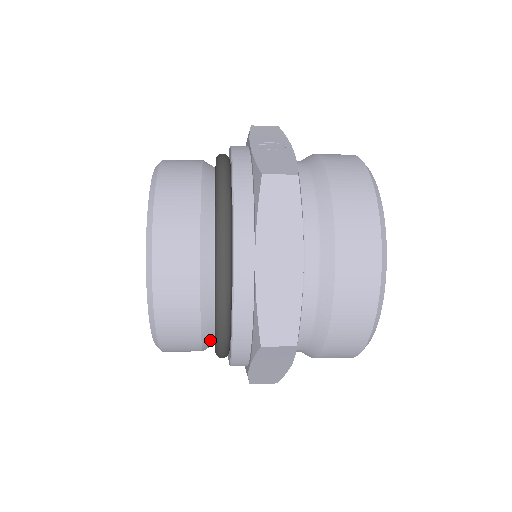
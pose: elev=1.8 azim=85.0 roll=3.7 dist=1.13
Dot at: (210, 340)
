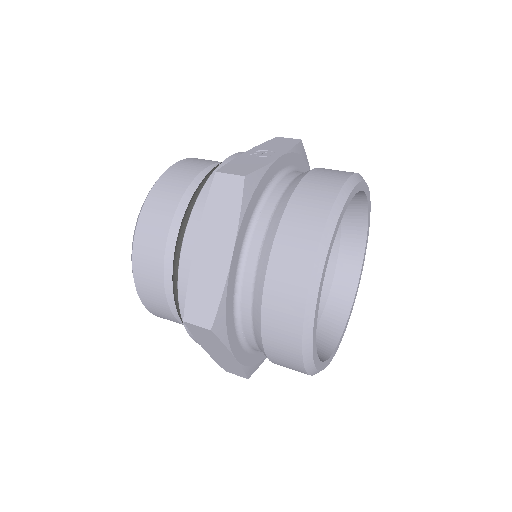
Dot at: occluded
